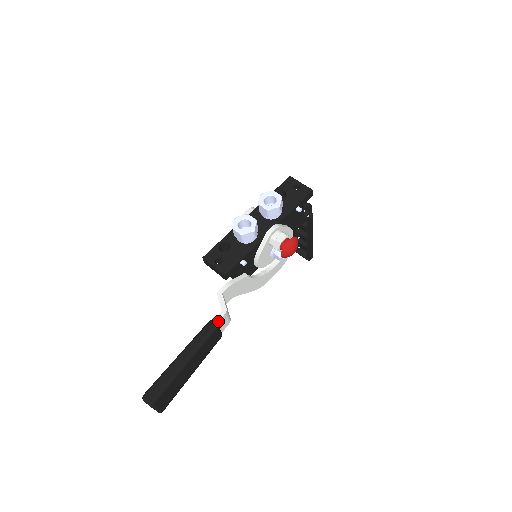
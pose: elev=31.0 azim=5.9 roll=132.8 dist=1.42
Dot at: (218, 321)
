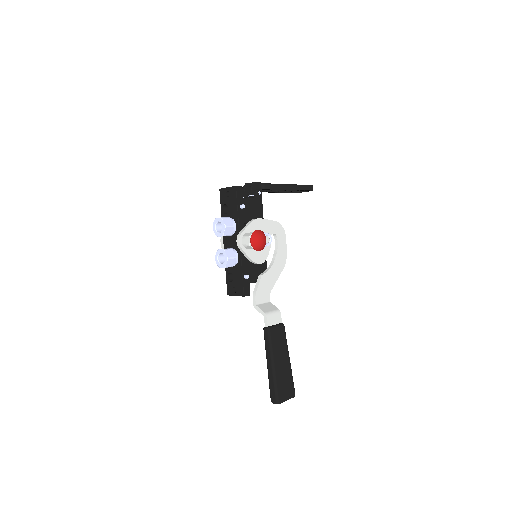
Dot at: (267, 325)
